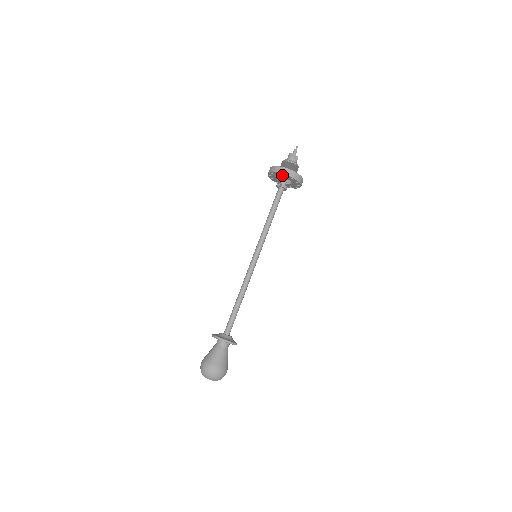
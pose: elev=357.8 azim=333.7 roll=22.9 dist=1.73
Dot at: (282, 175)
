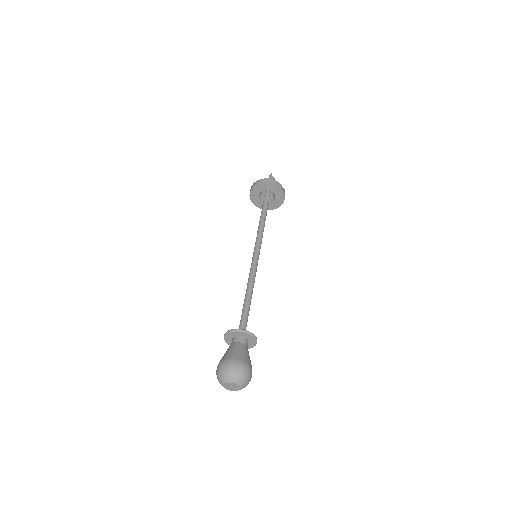
Dot at: (254, 193)
